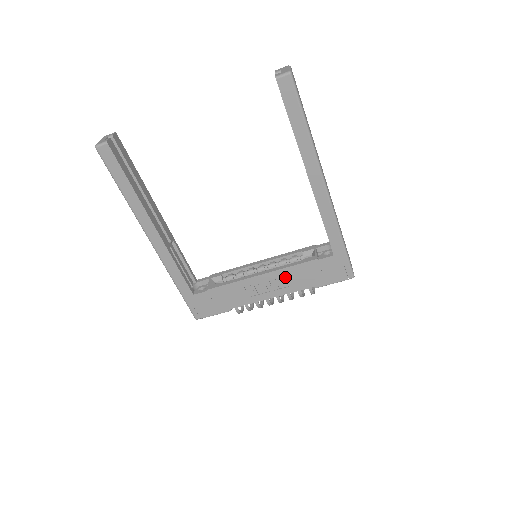
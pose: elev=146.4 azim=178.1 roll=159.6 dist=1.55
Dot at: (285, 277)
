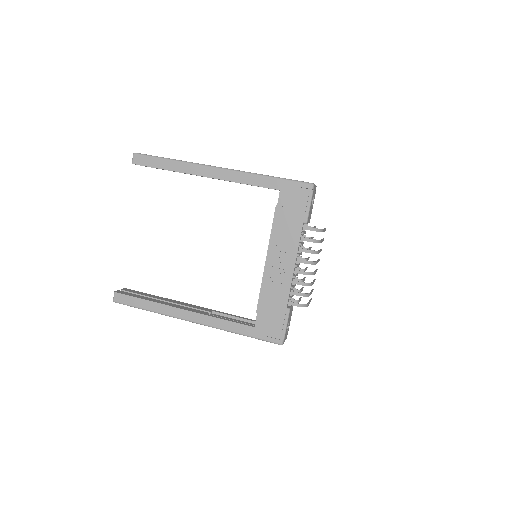
Dot at: (279, 242)
